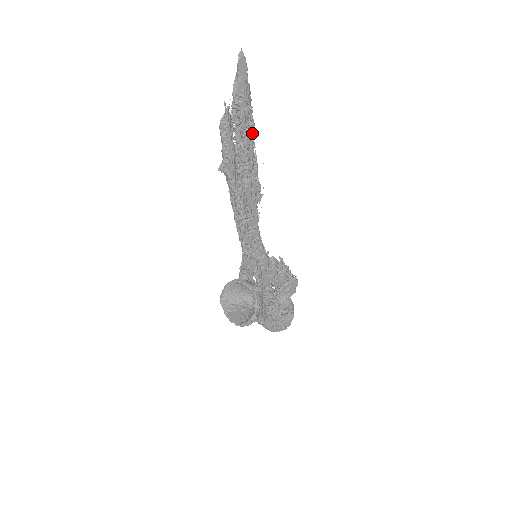
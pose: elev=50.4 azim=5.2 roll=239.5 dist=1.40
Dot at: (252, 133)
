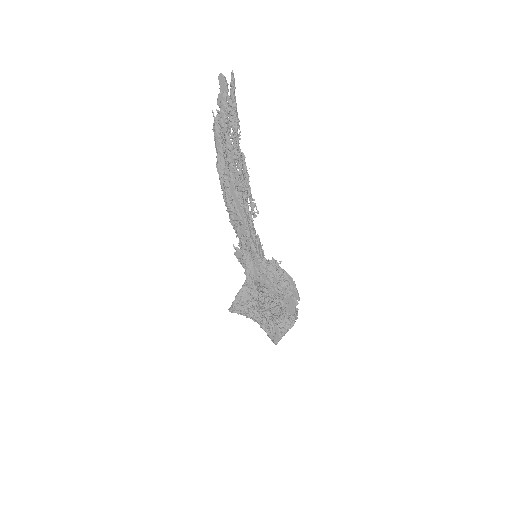
Dot at: (234, 138)
